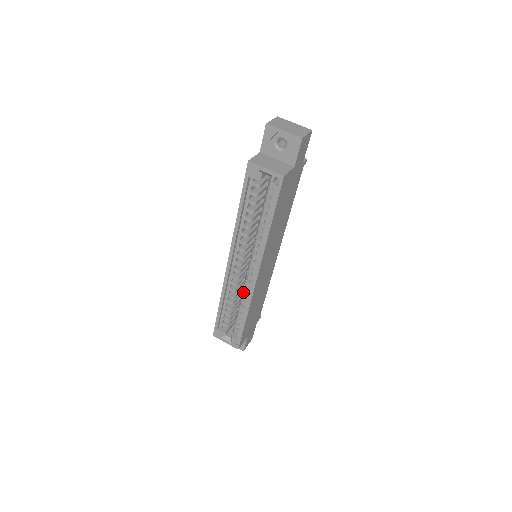
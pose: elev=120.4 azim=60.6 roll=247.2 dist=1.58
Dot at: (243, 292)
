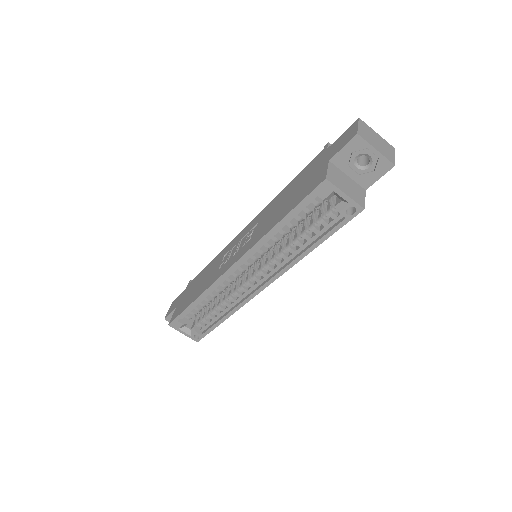
Dot at: (232, 294)
